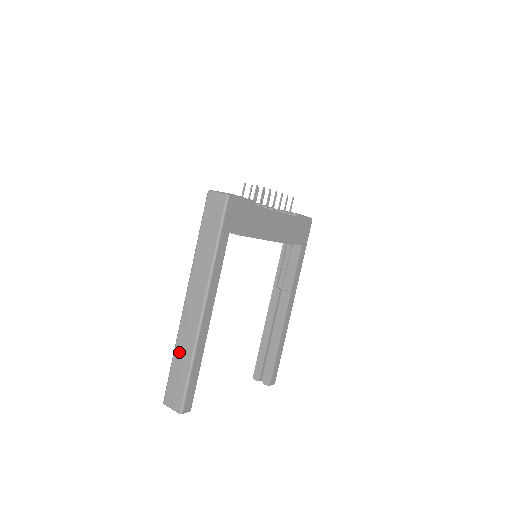
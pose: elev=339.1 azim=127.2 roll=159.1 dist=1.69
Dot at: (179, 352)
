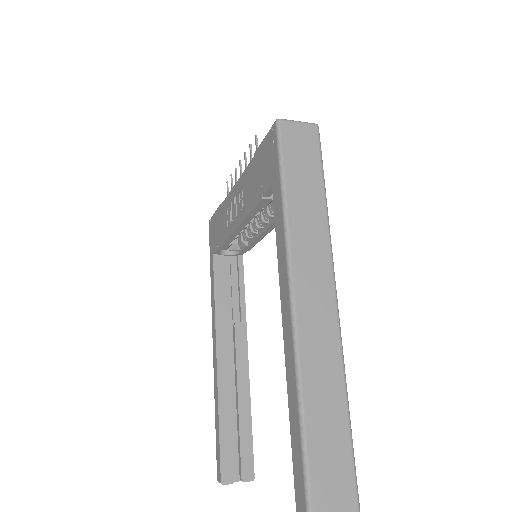
Dot at: (317, 419)
